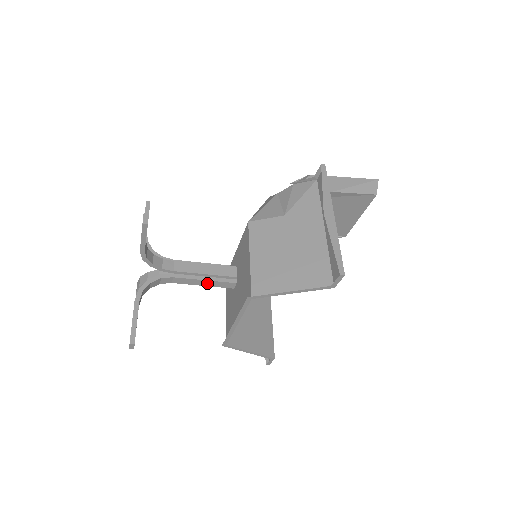
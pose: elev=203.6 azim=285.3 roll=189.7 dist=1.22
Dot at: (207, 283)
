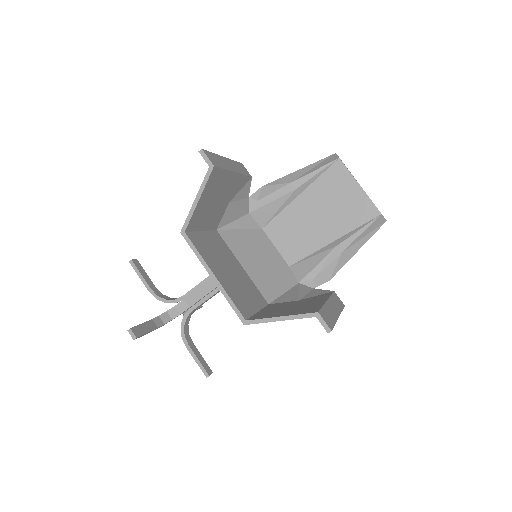
Dot at: (209, 287)
